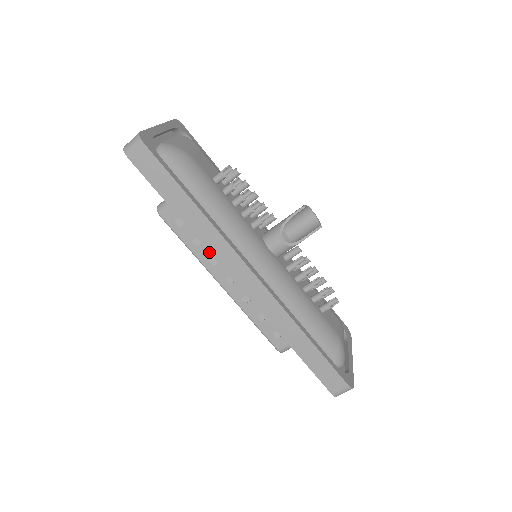
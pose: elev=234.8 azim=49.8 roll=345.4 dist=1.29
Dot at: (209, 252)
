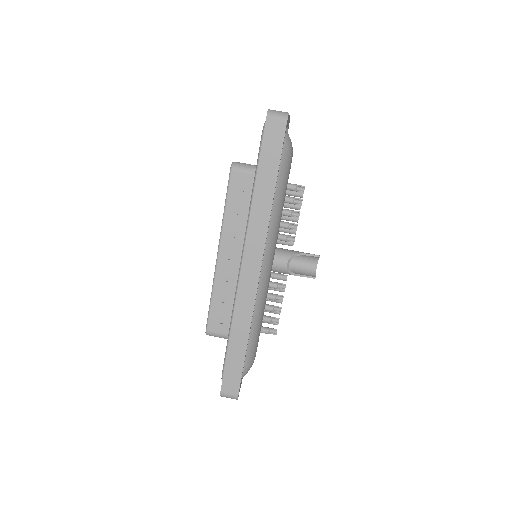
Dot at: (248, 228)
